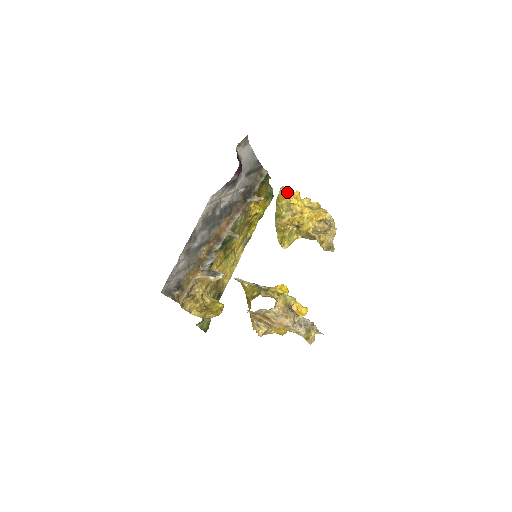
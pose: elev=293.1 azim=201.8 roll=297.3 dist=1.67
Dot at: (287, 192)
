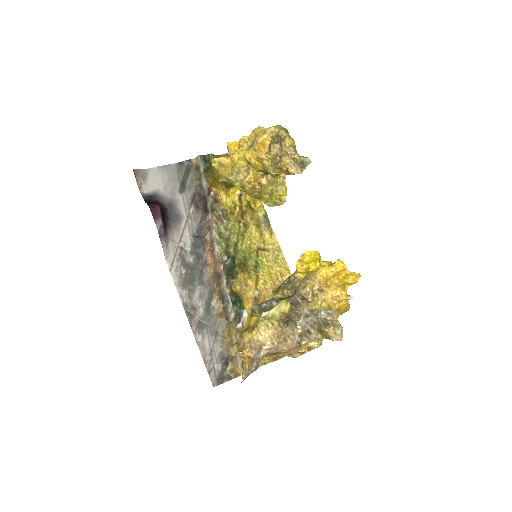
Dot at: (223, 158)
